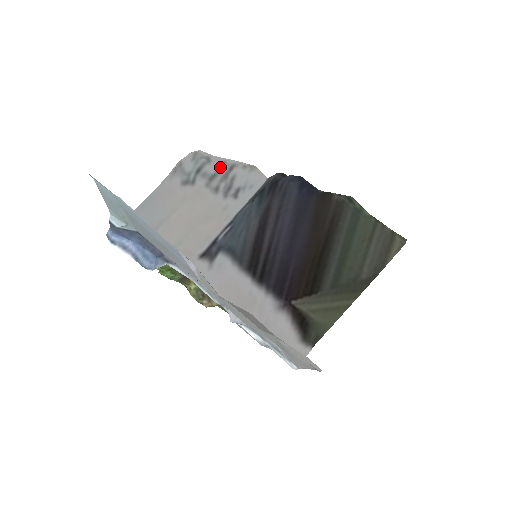
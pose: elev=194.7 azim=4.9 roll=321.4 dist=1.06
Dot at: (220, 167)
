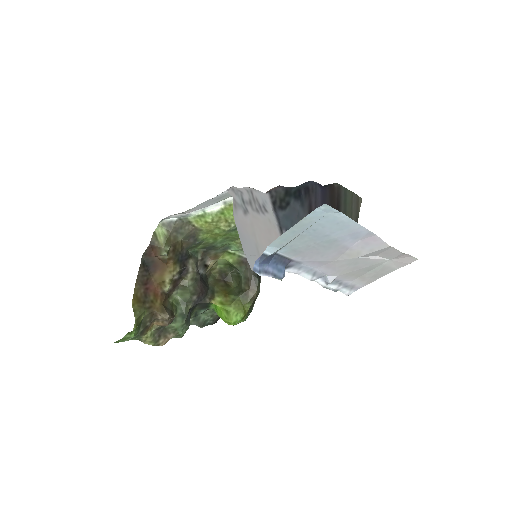
Dot at: (248, 194)
